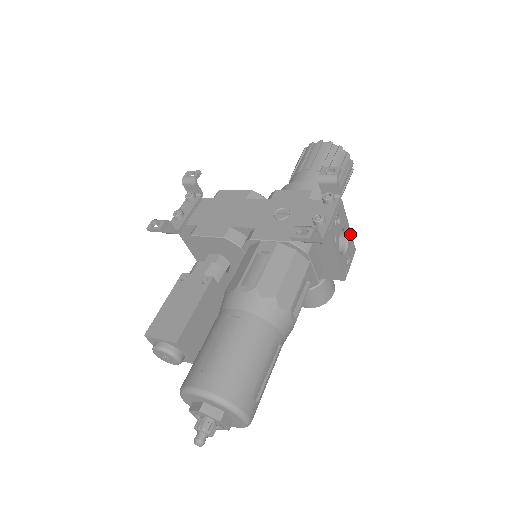
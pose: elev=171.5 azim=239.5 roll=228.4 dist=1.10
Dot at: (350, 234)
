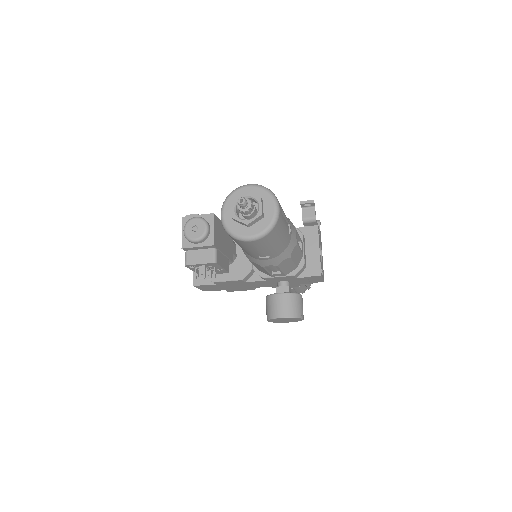
Dot at: occluded
